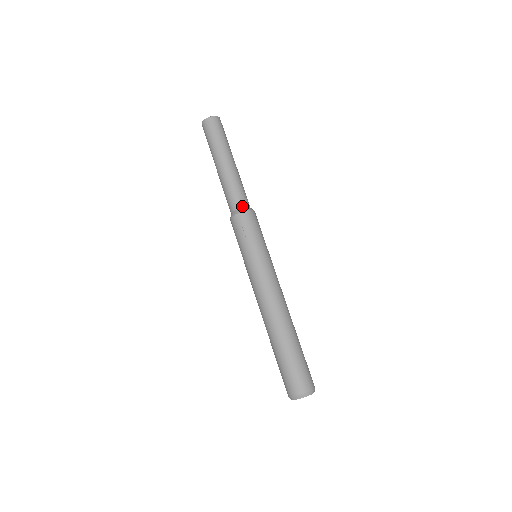
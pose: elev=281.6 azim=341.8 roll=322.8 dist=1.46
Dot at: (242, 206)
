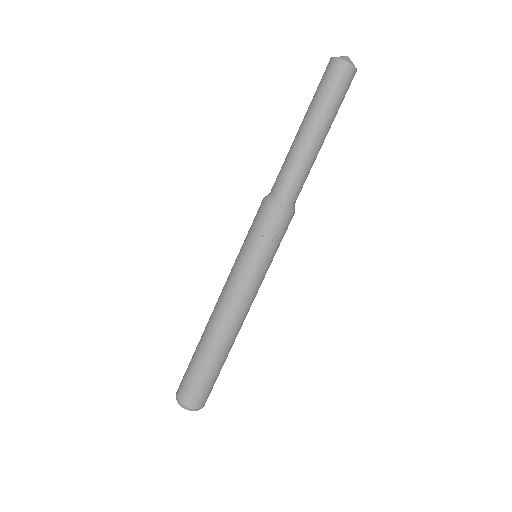
Dot at: (293, 202)
